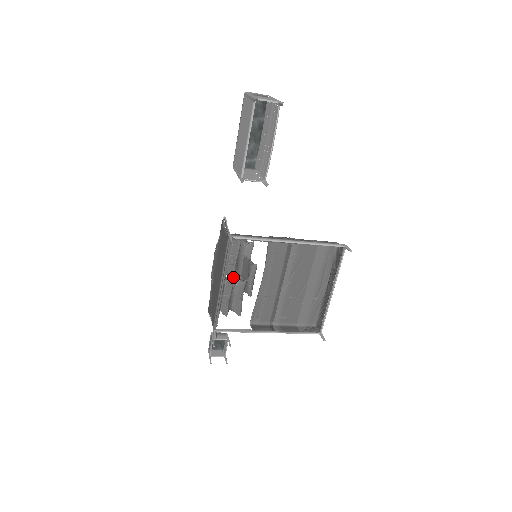
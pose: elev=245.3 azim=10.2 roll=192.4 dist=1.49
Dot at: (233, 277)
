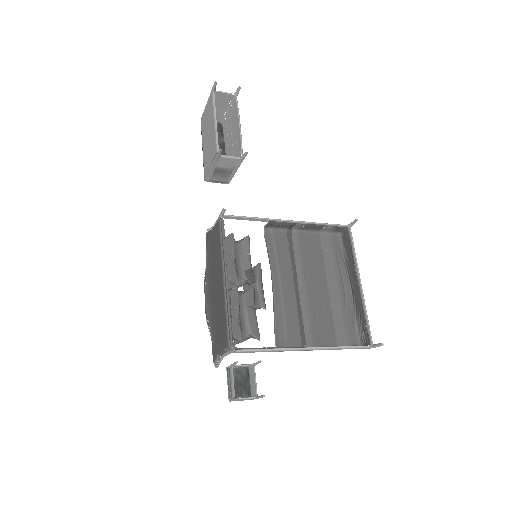
Dot at: (236, 281)
